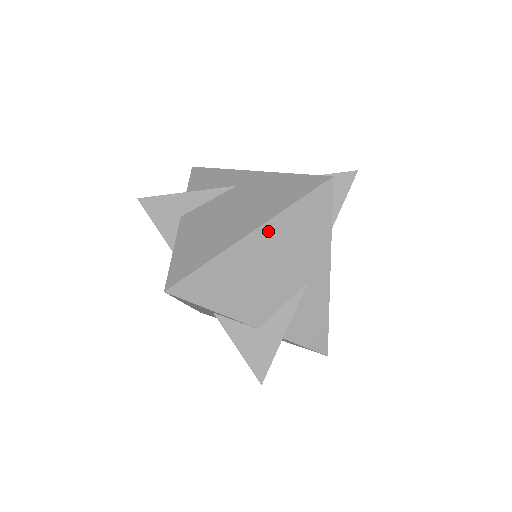
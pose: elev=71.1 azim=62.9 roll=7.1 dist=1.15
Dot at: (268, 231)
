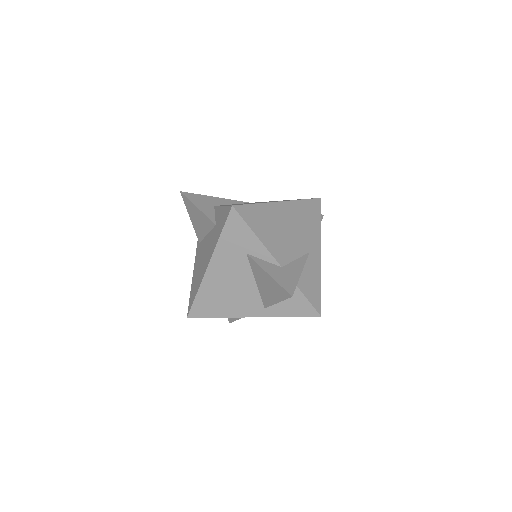
Dot at: (290, 206)
